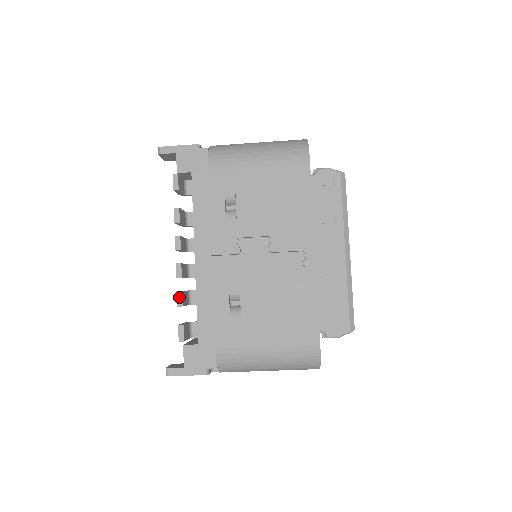
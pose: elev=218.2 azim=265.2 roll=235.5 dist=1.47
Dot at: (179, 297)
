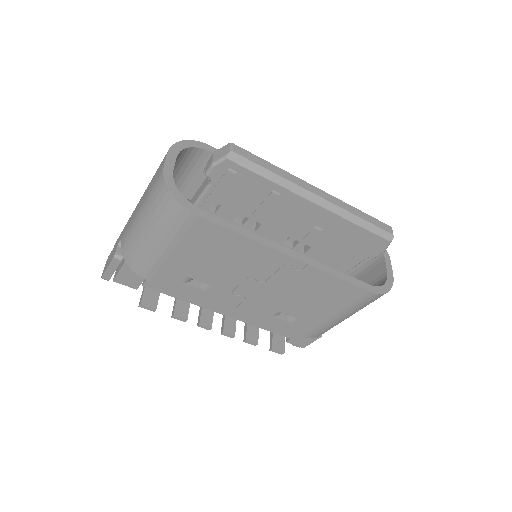
Dot at: (249, 343)
